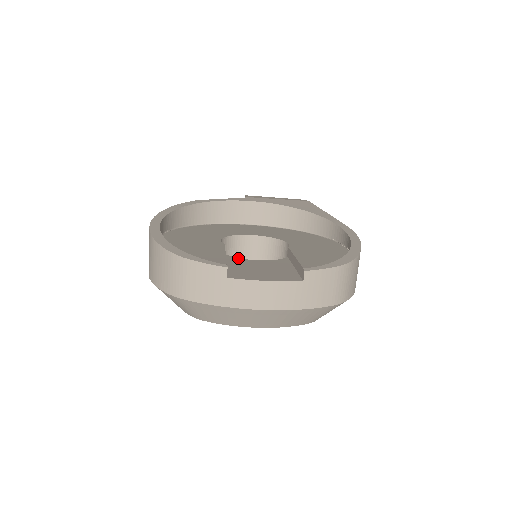
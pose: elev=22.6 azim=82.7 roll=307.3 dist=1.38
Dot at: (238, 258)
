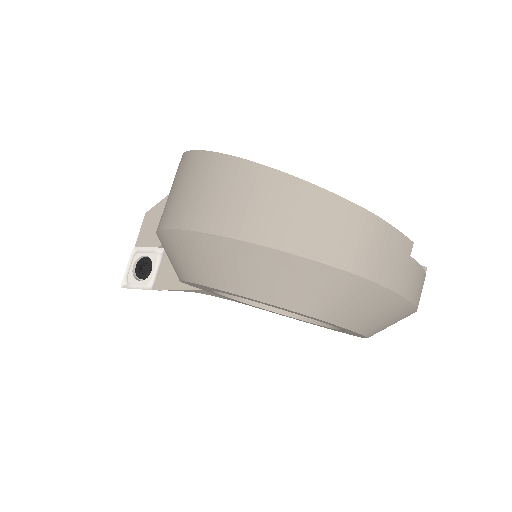
Dot at: occluded
